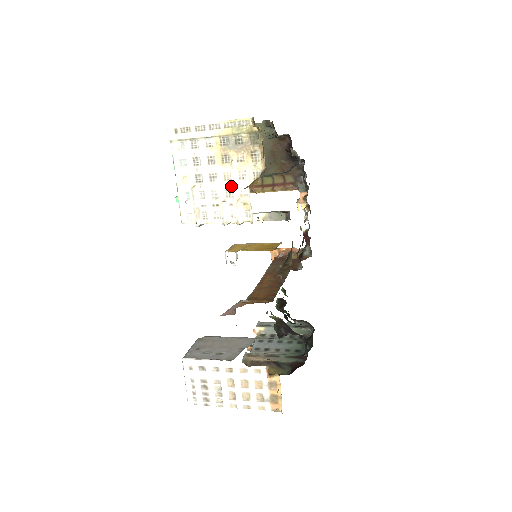
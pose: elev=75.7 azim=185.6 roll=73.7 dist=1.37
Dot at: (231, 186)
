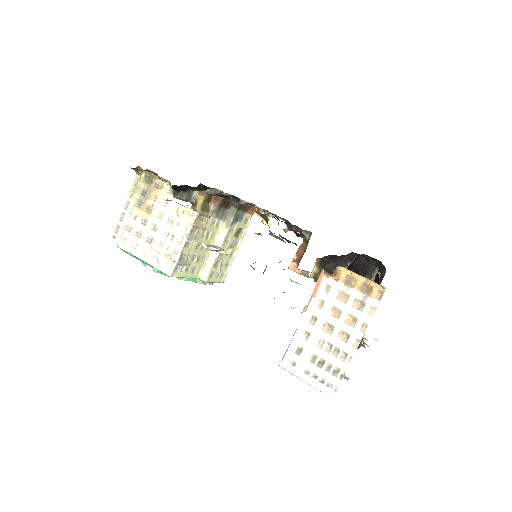
Dot at: (167, 216)
